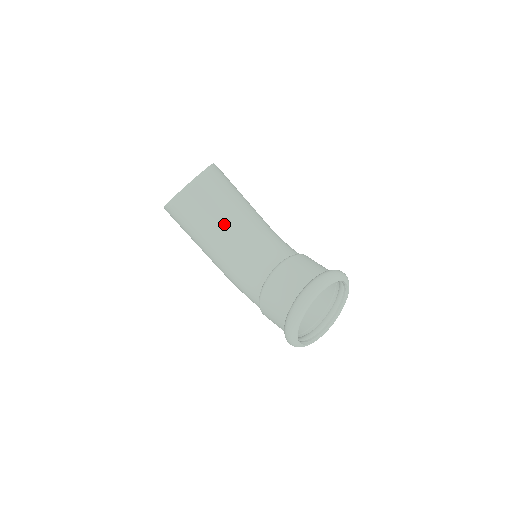
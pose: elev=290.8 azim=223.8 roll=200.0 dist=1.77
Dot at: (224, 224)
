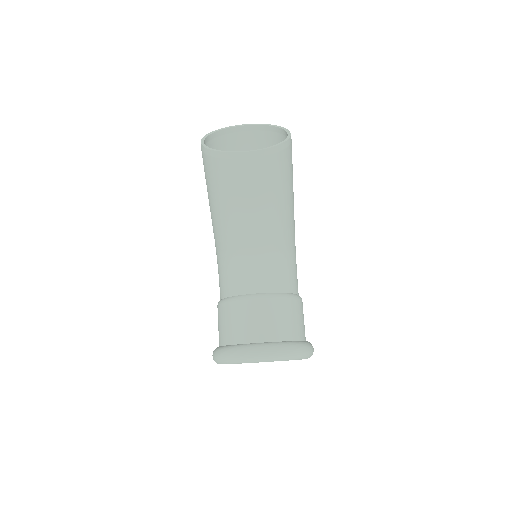
Dot at: (240, 218)
